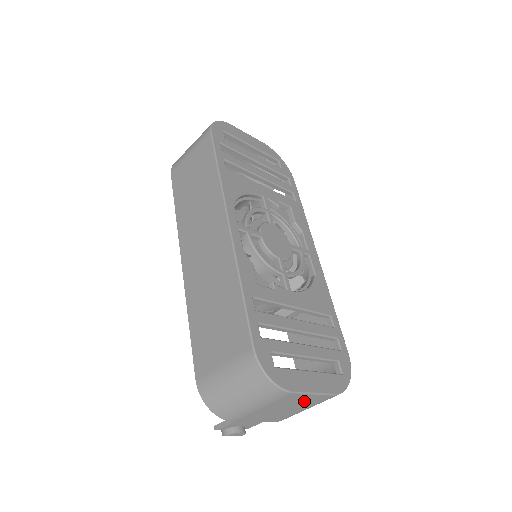
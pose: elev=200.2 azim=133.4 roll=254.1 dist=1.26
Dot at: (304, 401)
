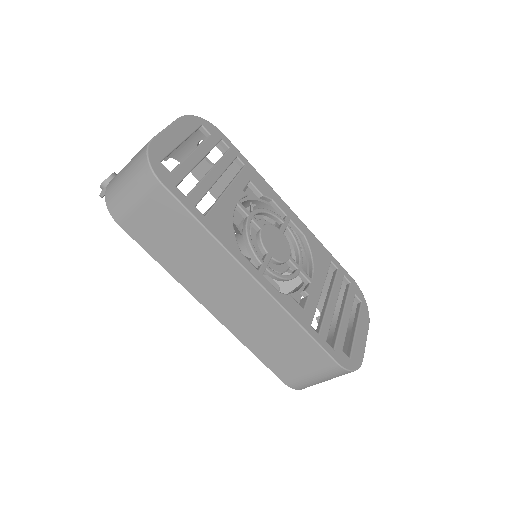
Dot at: occluded
